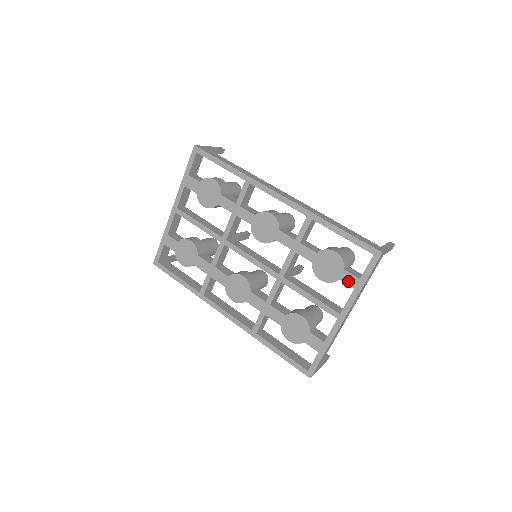
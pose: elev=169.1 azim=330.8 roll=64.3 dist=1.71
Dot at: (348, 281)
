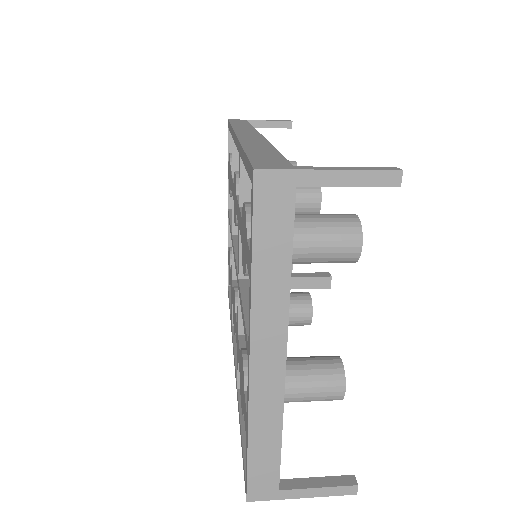
Dot at: (248, 264)
